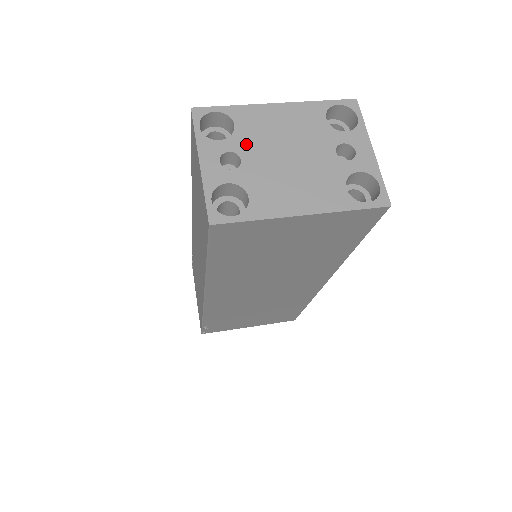
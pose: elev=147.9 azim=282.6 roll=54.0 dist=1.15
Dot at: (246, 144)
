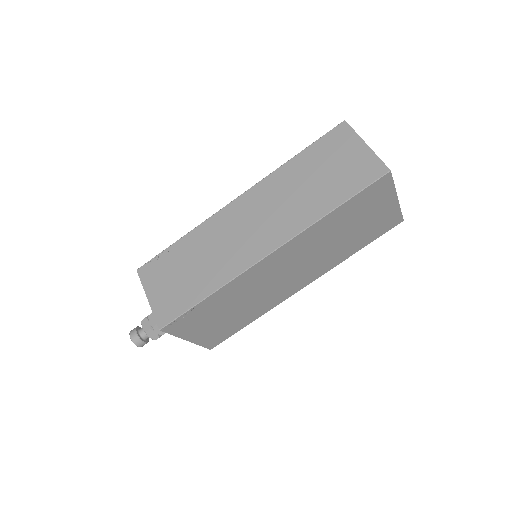
Dot at: occluded
